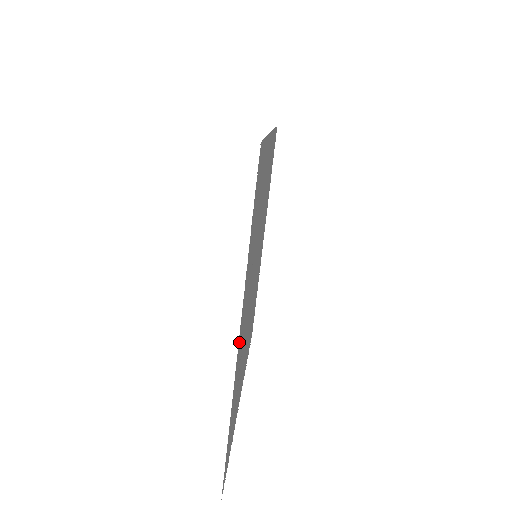
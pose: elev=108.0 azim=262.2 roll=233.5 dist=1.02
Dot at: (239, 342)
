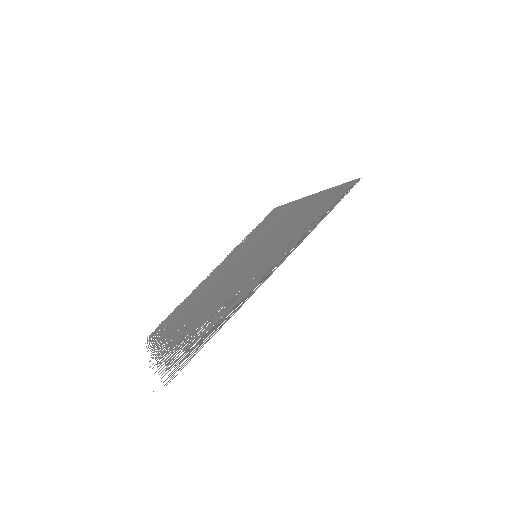
Dot at: occluded
